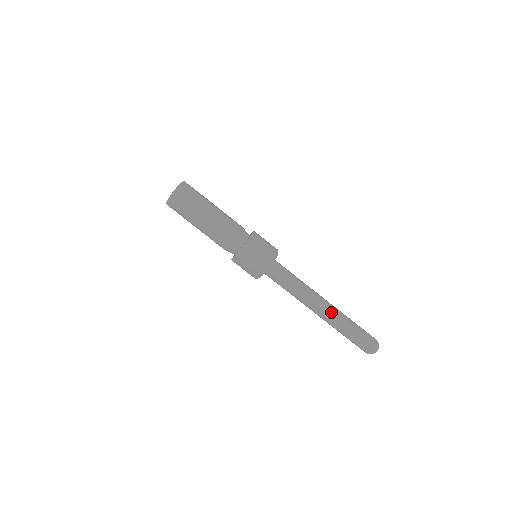
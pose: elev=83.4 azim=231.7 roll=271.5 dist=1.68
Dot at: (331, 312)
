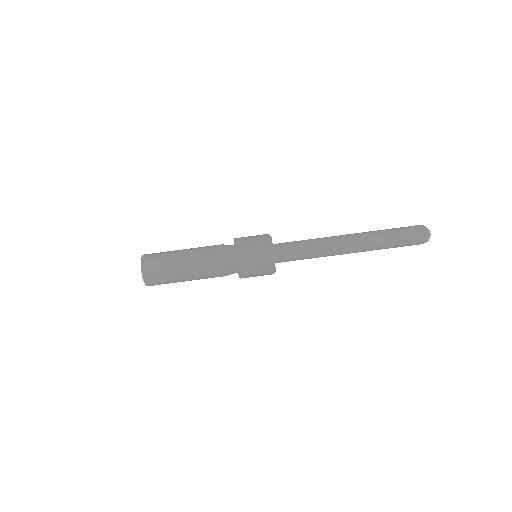
Dot at: (361, 247)
